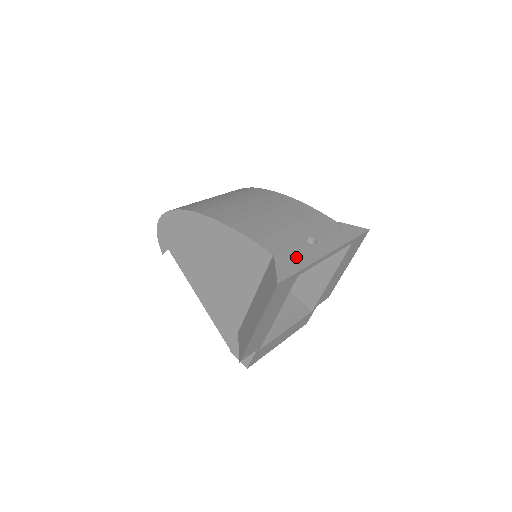
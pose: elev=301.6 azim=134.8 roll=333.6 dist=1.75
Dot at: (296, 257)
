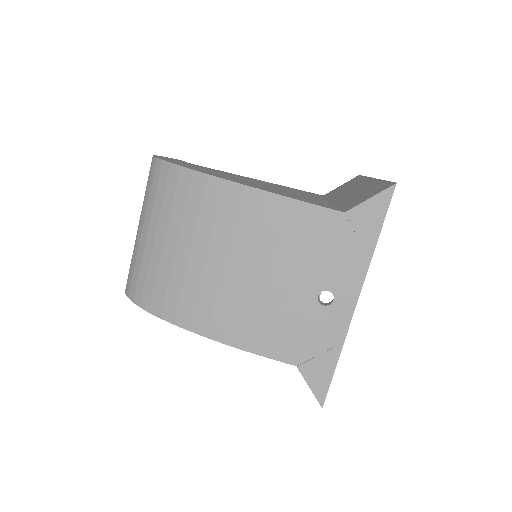
Dot at: (322, 349)
